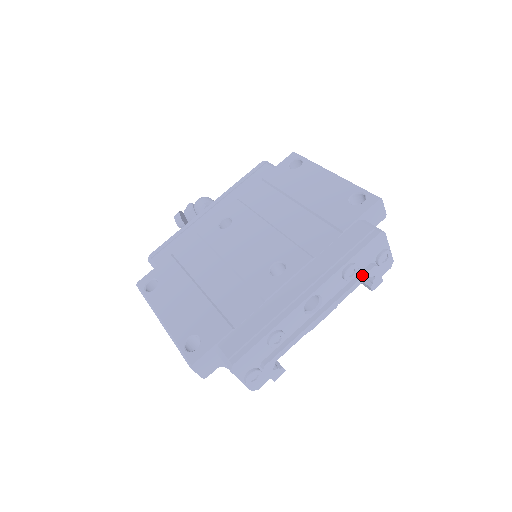
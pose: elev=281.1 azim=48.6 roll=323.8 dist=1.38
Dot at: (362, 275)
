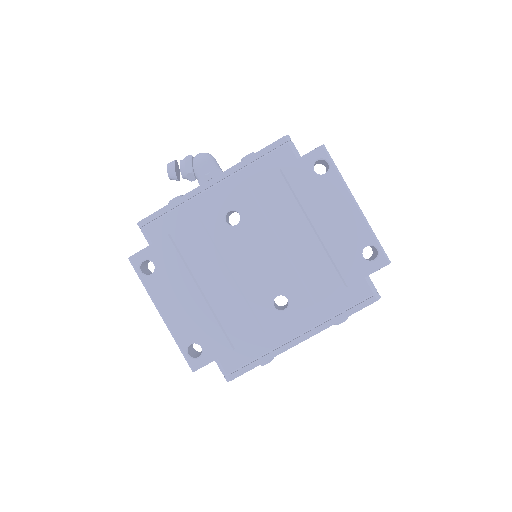
Dot at: occluded
